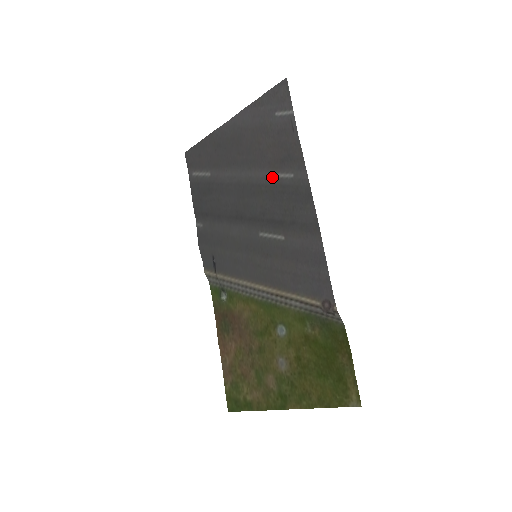
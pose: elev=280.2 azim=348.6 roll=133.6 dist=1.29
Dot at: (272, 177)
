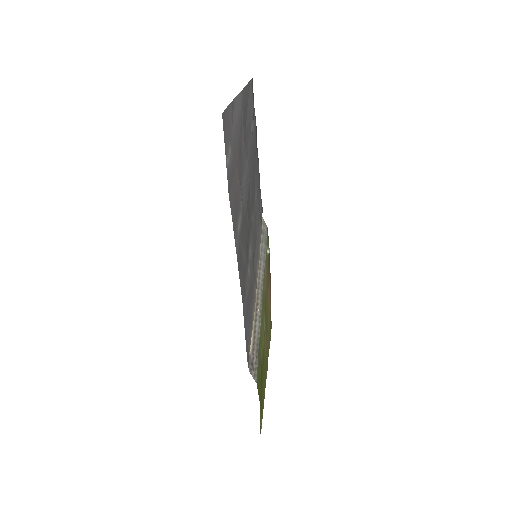
Dot at: (241, 209)
